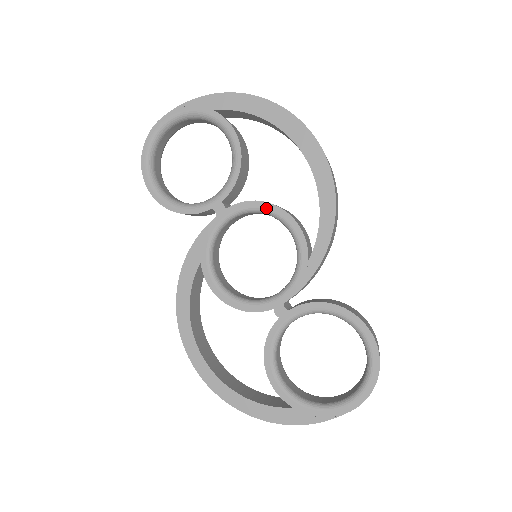
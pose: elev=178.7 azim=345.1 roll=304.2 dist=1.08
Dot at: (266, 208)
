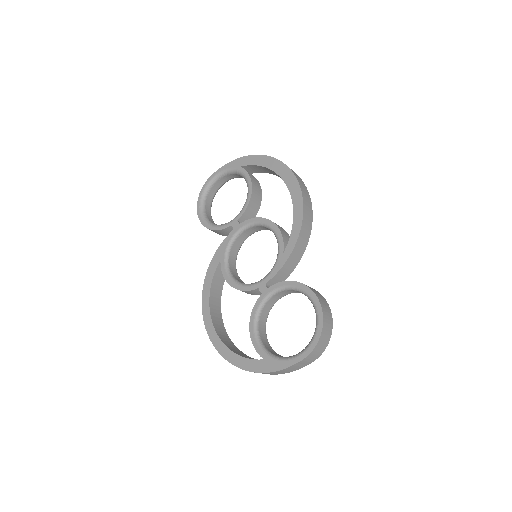
Dot at: (262, 221)
